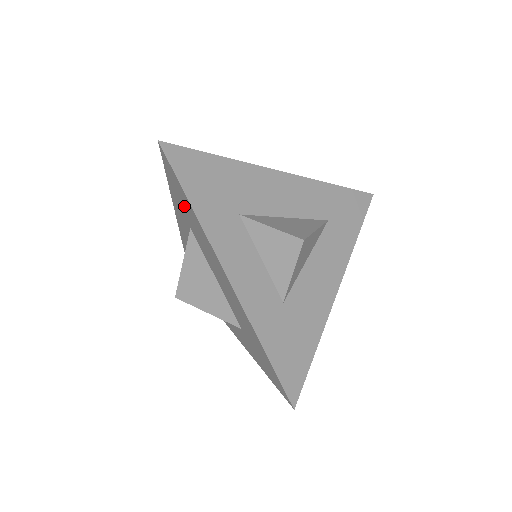
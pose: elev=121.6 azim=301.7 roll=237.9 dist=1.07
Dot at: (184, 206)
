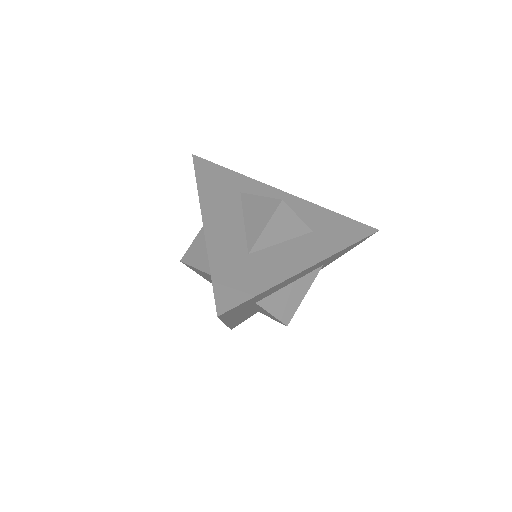
Dot at: occluded
